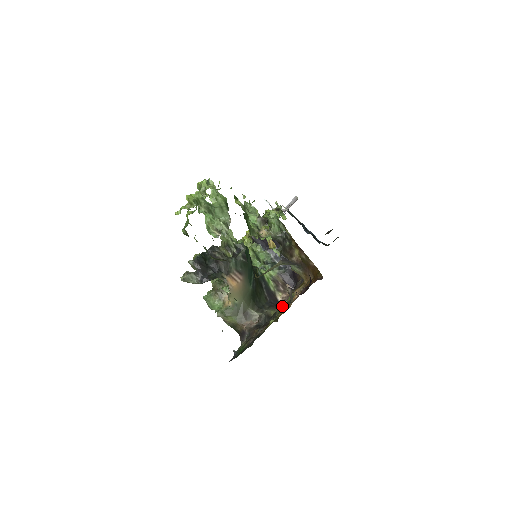
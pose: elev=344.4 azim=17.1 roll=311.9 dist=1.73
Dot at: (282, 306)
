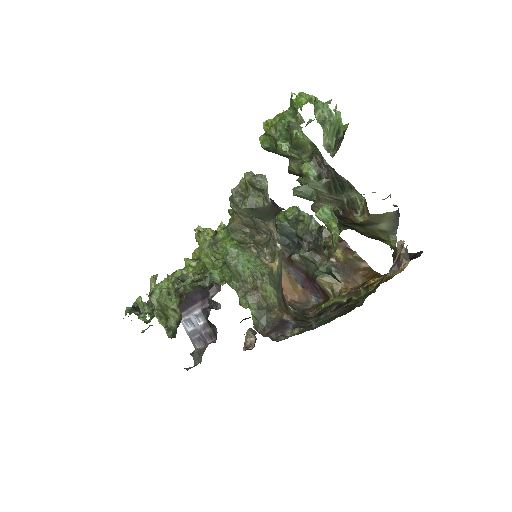
Dot at: (351, 291)
